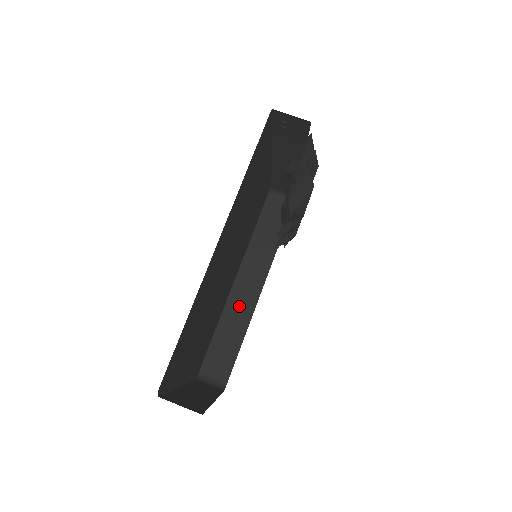
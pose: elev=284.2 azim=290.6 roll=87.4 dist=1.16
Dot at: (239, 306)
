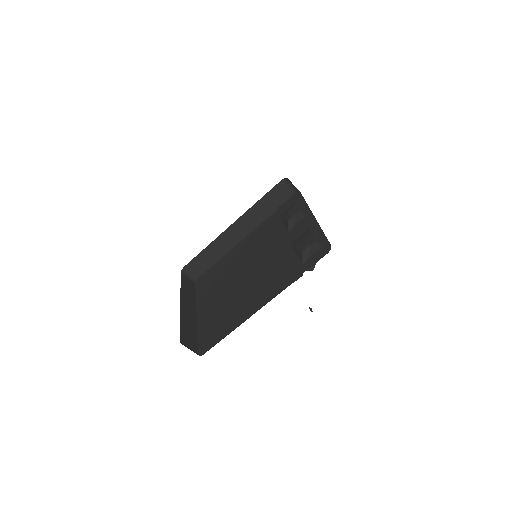
Dot at: (226, 241)
